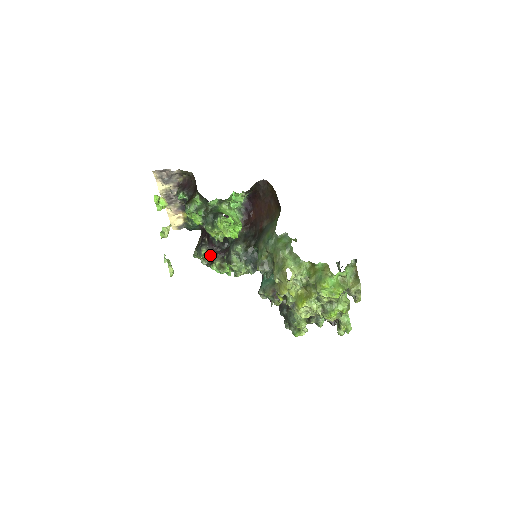
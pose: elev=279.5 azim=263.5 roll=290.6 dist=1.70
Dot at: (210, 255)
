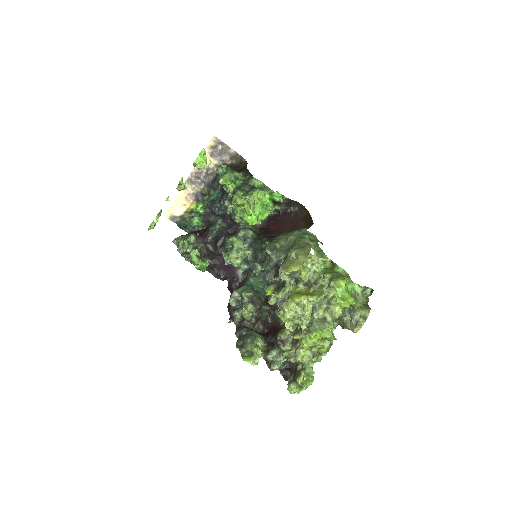
Dot at: (195, 245)
